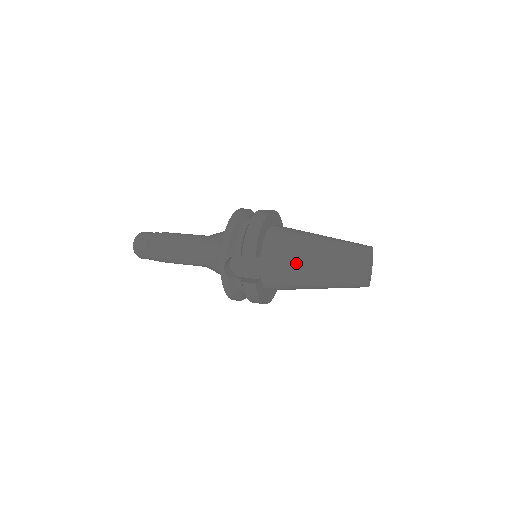
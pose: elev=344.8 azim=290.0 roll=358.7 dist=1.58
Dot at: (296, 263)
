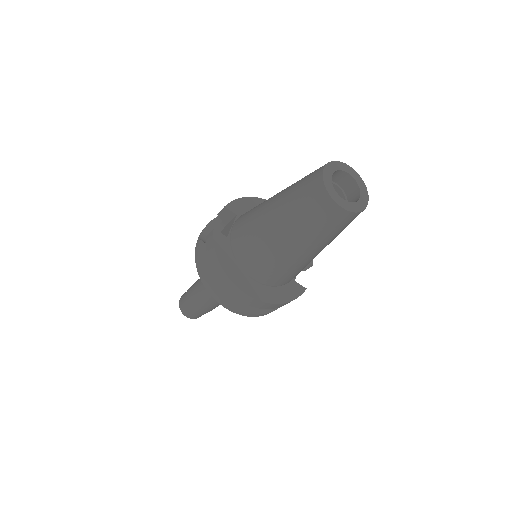
Dot at: (262, 204)
